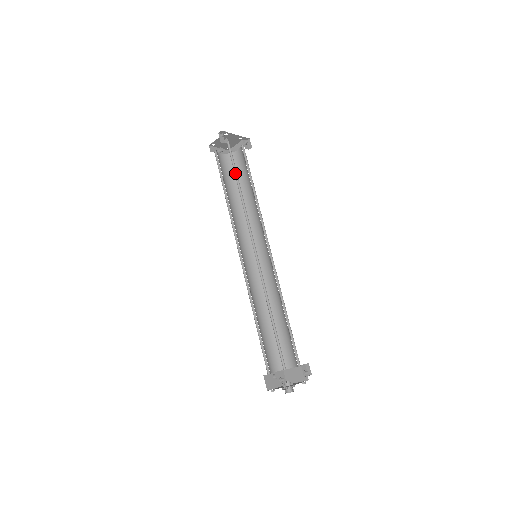
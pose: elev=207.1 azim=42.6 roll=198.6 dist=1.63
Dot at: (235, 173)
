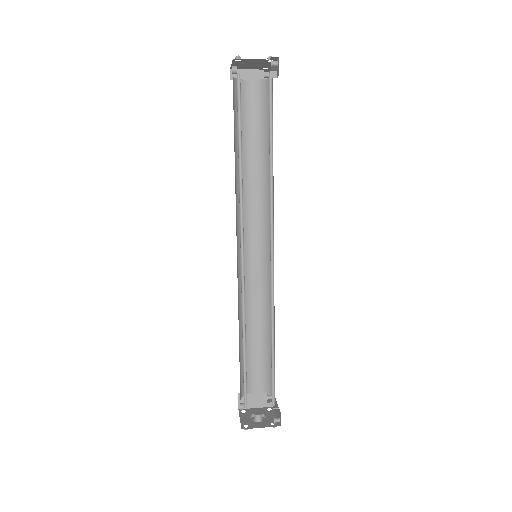
Dot at: (269, 131)
